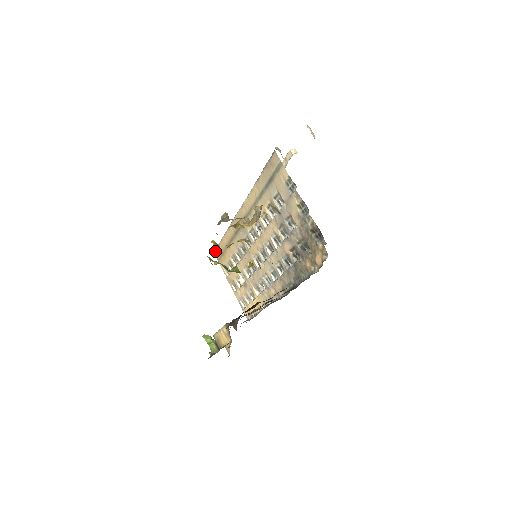
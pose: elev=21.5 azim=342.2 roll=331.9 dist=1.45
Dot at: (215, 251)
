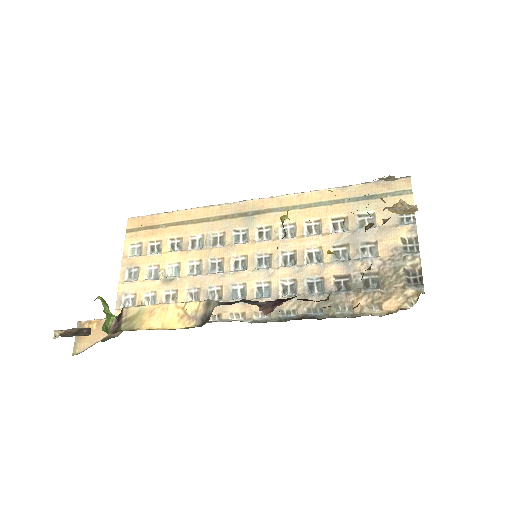
Dot at: (134, 218)
